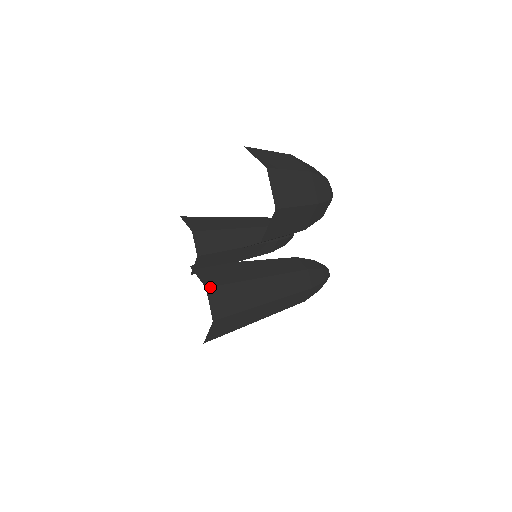
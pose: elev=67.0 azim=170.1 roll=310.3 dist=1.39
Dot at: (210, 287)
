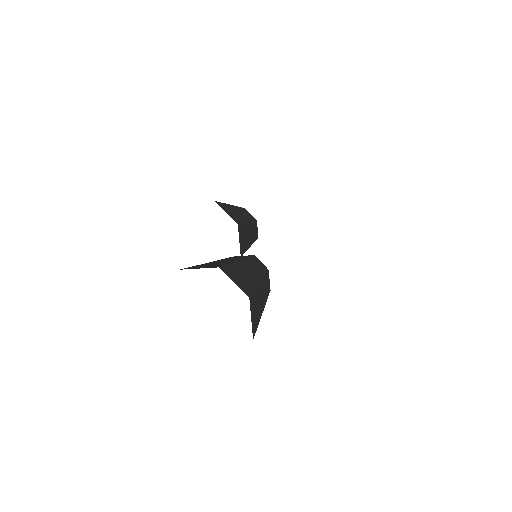
Dot at: (250, 297)
